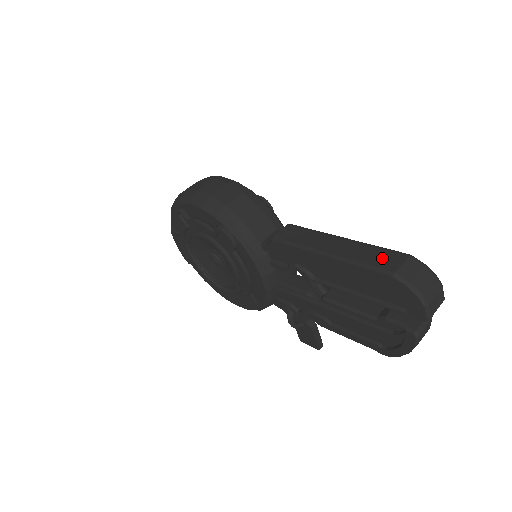
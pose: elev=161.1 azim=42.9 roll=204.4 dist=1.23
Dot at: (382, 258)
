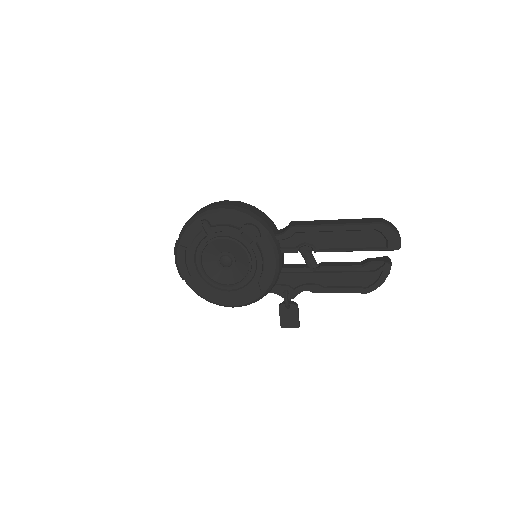
Dot at: (369, 220)
